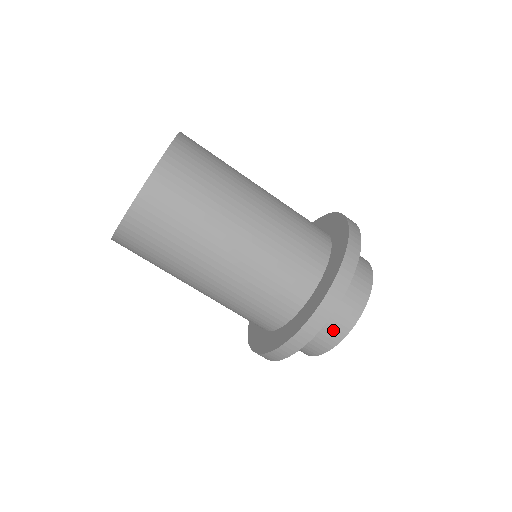
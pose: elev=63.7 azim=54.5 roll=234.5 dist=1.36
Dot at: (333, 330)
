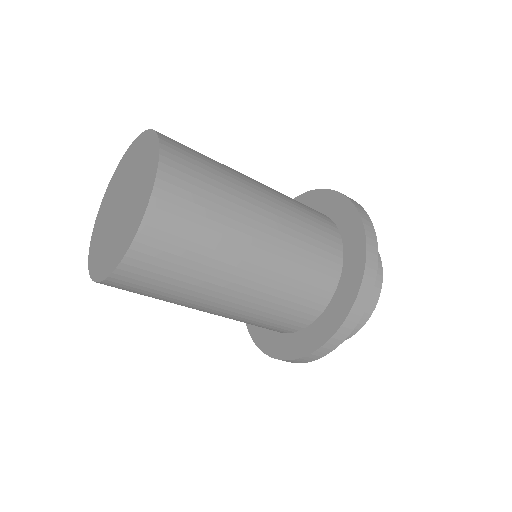
Dot at: occluded
